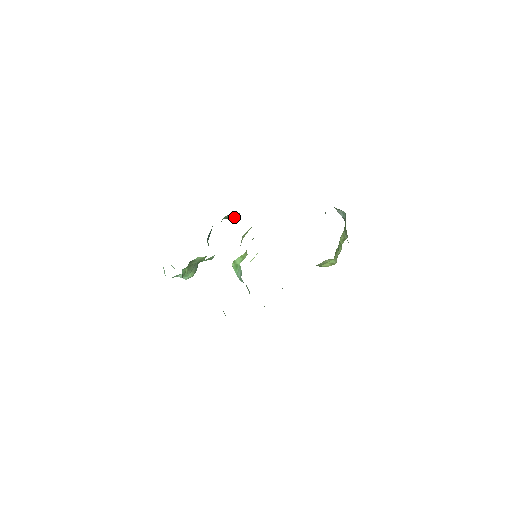
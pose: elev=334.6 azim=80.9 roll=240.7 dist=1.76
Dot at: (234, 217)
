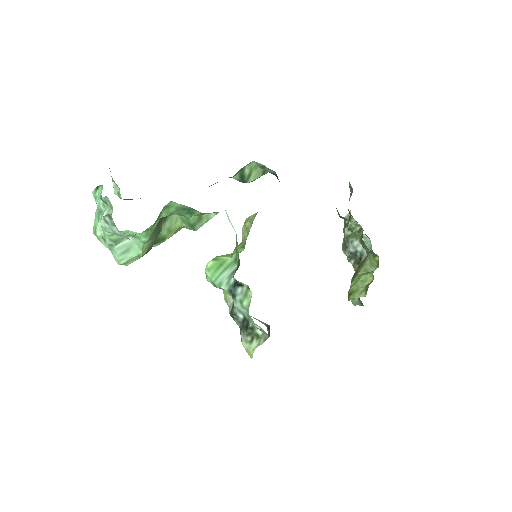
Dot at: (249, 181)
